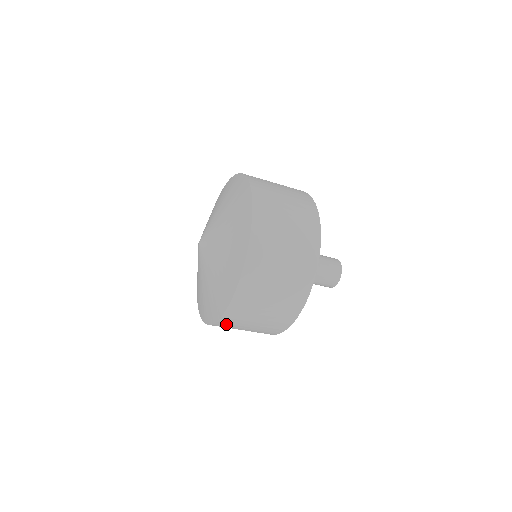
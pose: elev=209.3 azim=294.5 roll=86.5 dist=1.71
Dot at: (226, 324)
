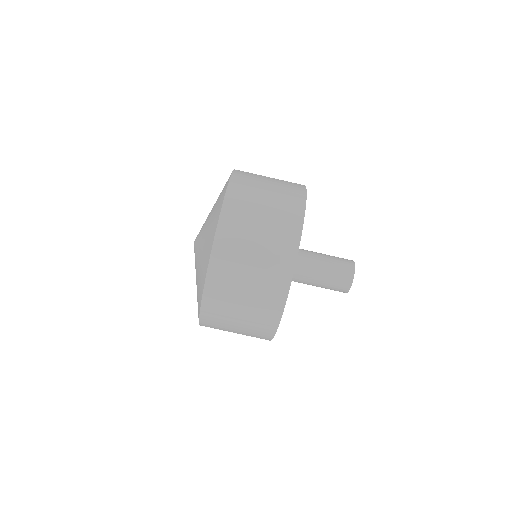
Dot at: (211, 318)
